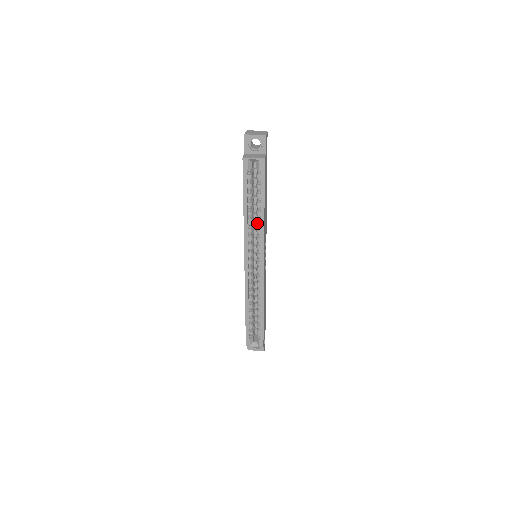
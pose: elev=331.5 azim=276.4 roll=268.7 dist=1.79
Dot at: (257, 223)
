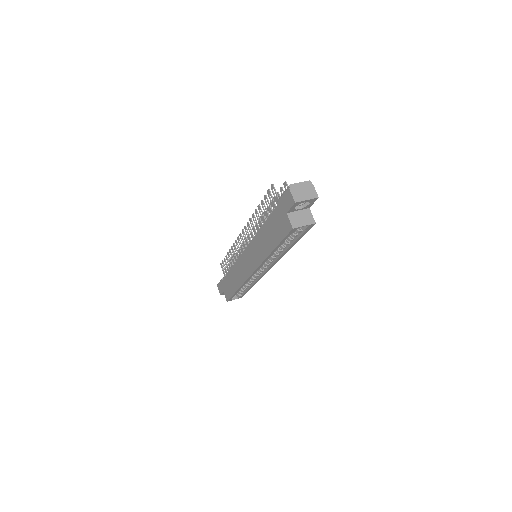
Dot at: (278, 252)
